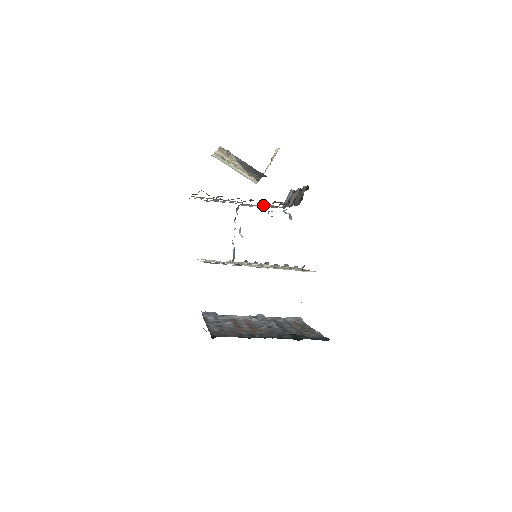
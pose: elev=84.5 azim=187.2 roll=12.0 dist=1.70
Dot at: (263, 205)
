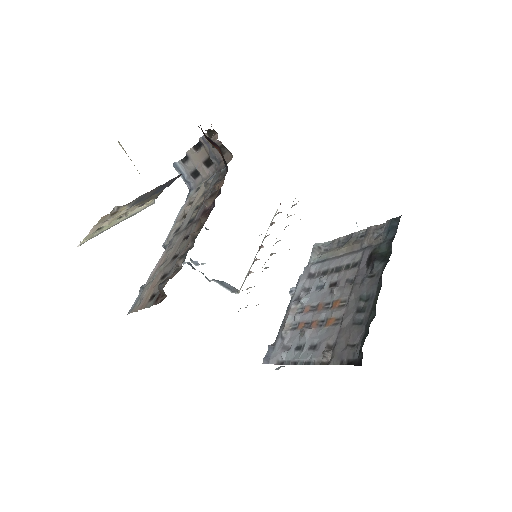
Dot at: (196, 209)
